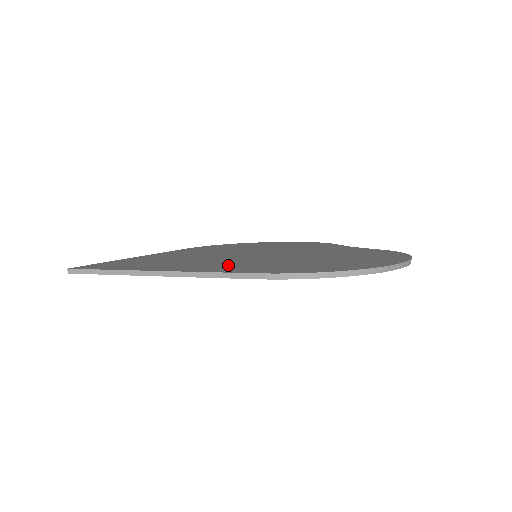
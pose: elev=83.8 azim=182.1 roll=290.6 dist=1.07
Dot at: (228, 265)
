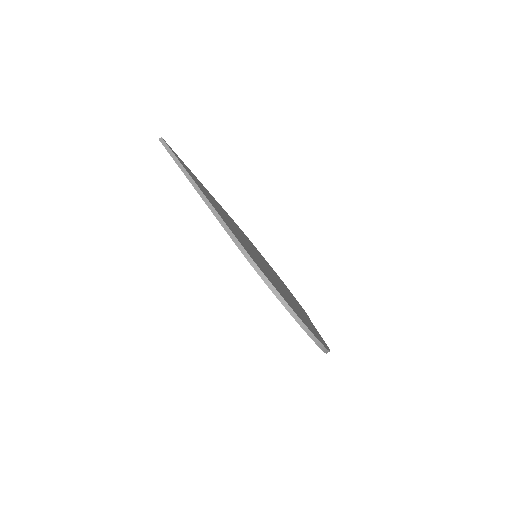
Dot at: occluded
